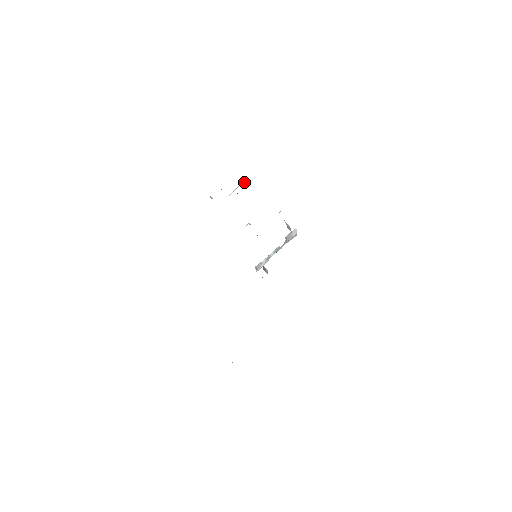
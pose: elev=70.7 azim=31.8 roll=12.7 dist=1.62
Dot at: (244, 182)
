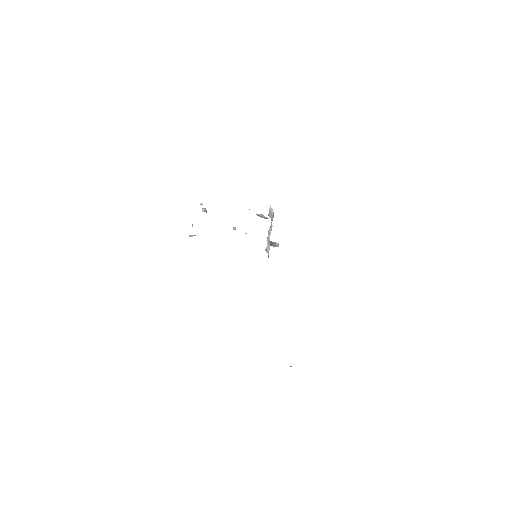
Dot at: (203, 208)
